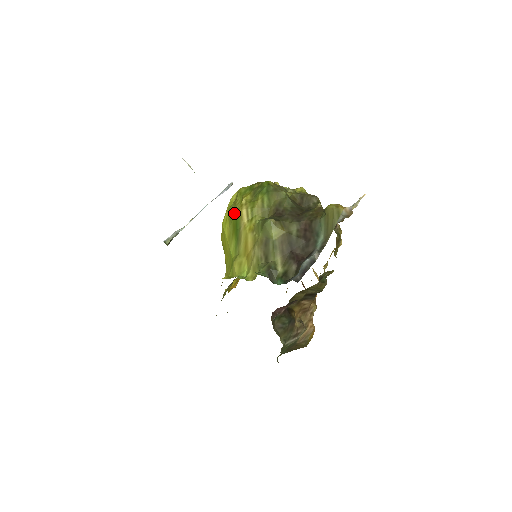
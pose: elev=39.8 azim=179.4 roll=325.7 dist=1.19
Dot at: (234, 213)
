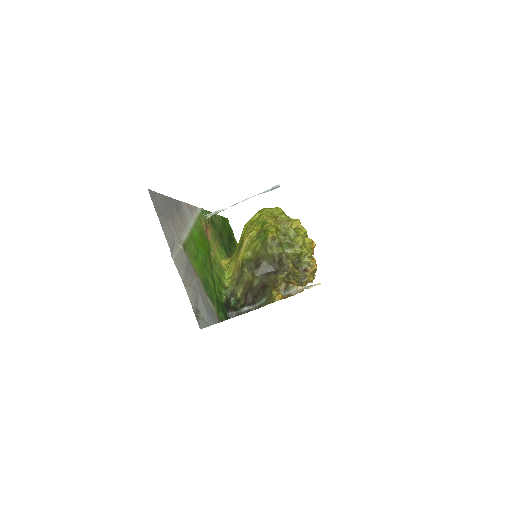
Dot at: (244, 235)
